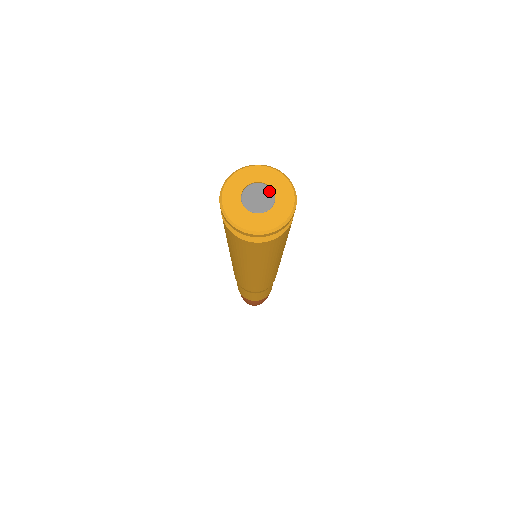
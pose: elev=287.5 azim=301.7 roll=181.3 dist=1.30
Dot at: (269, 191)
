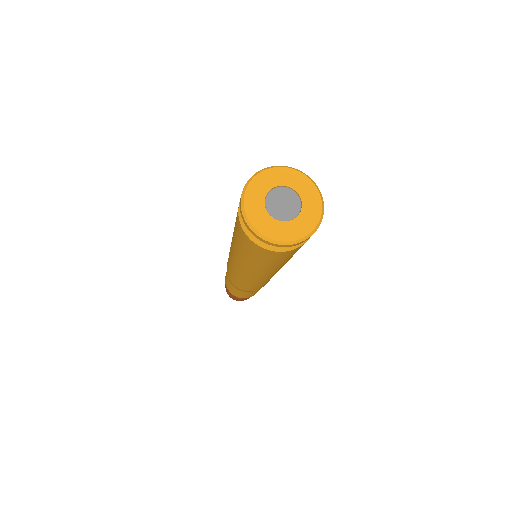
Dot at: (296, 198)
